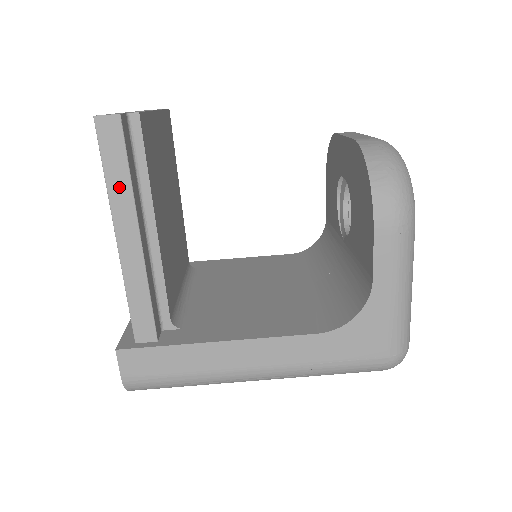
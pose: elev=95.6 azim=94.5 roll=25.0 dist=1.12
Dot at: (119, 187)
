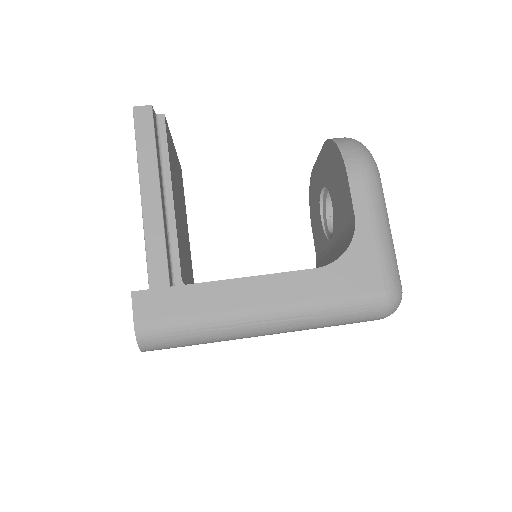
Dot at: (147, 154)
